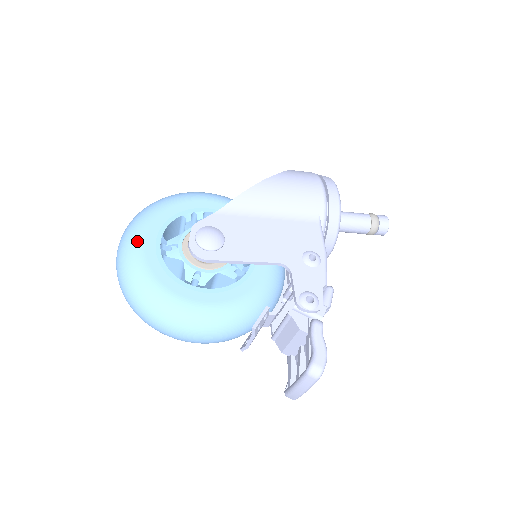
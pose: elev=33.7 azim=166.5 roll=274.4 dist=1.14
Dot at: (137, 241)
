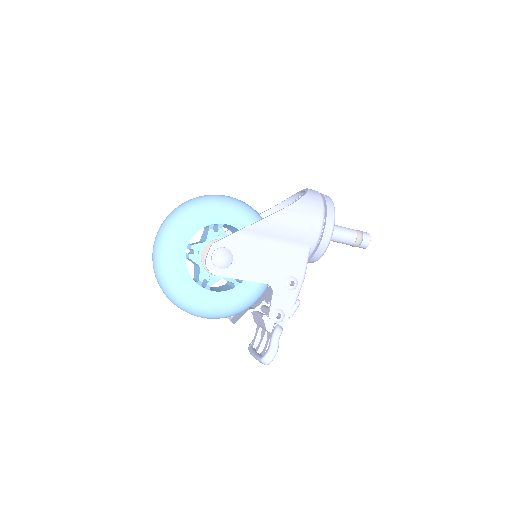
Dot at: (170, 245)
